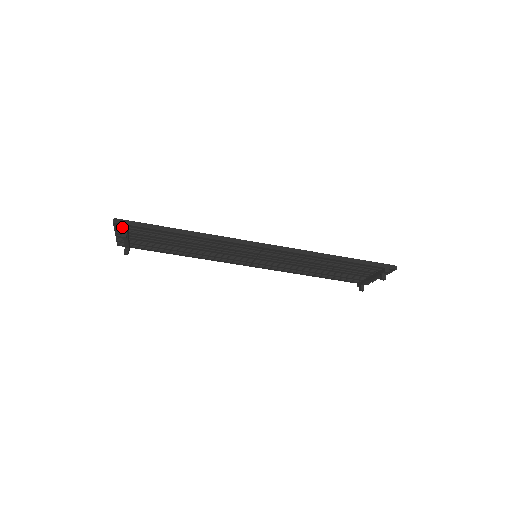
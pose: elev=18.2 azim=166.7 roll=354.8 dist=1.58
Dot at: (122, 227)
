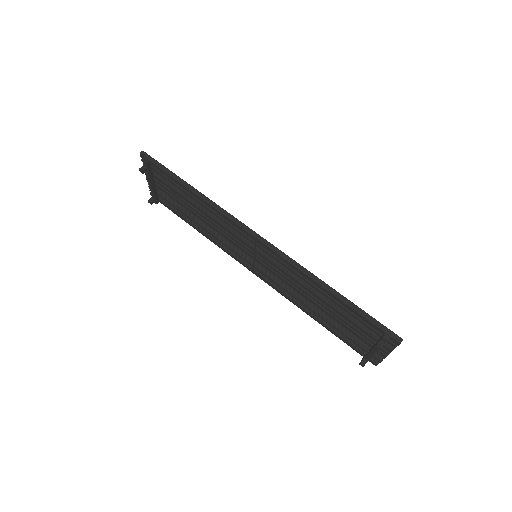
Dot at: (143, 160)
